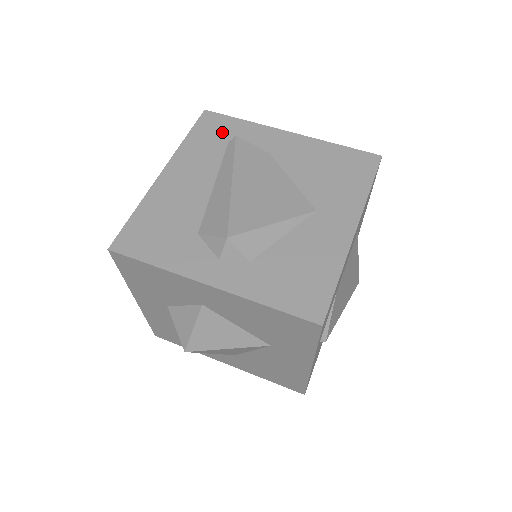
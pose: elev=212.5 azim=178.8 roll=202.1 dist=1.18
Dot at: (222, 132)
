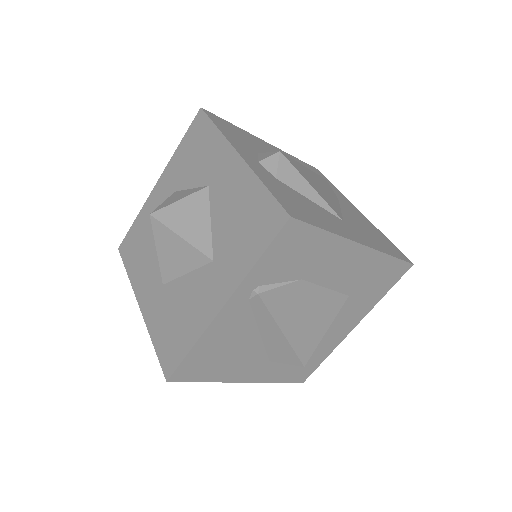
Dot at: occluded
